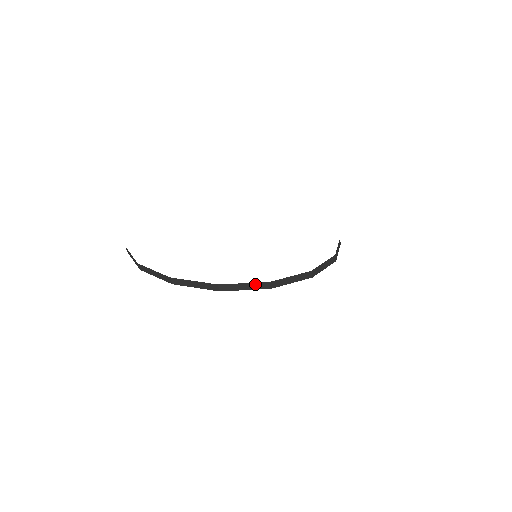
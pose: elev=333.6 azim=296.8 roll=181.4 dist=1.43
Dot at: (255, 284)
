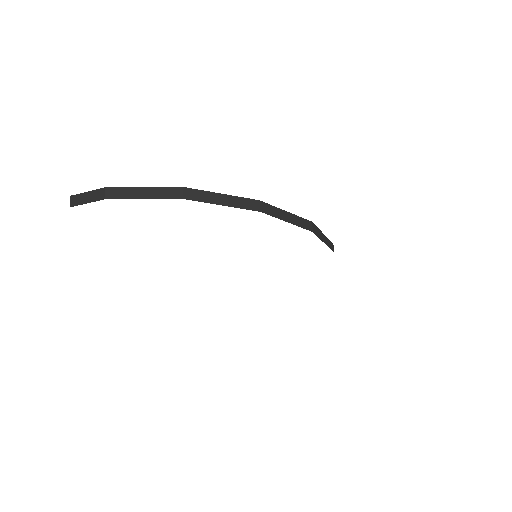
Dot at: (328, 240)
